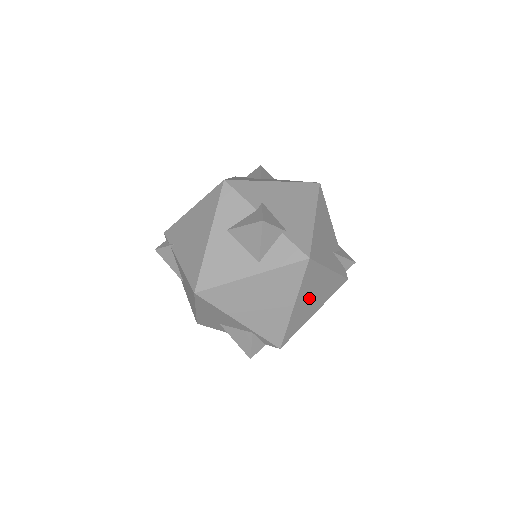
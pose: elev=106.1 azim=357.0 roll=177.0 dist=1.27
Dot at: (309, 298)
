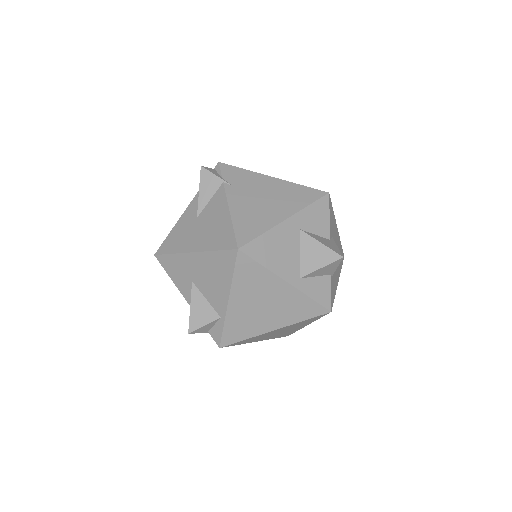
Dot at: (279, 331)
